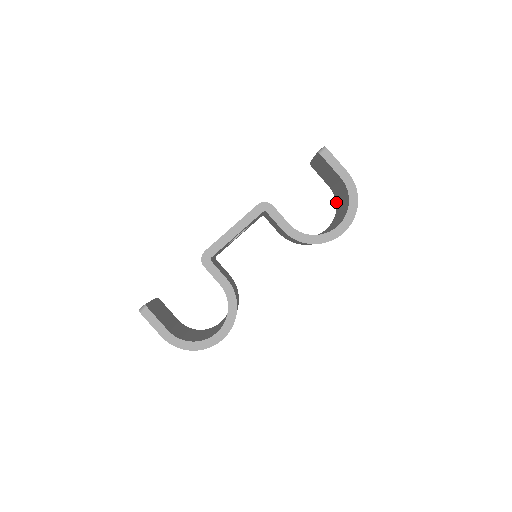
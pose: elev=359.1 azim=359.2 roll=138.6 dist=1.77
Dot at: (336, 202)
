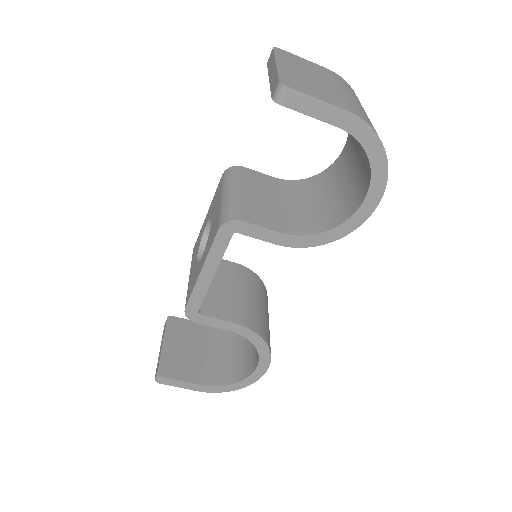
Dot at: occluded
